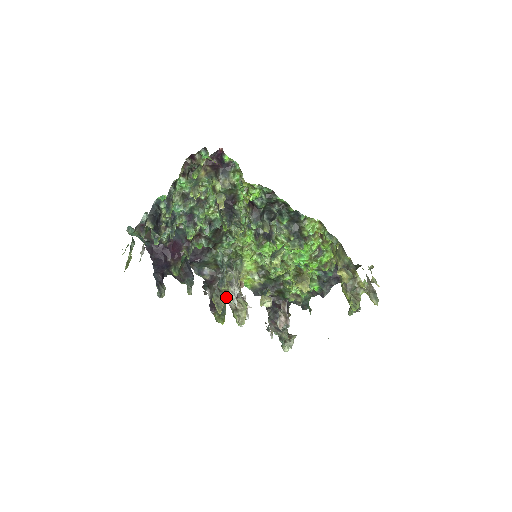
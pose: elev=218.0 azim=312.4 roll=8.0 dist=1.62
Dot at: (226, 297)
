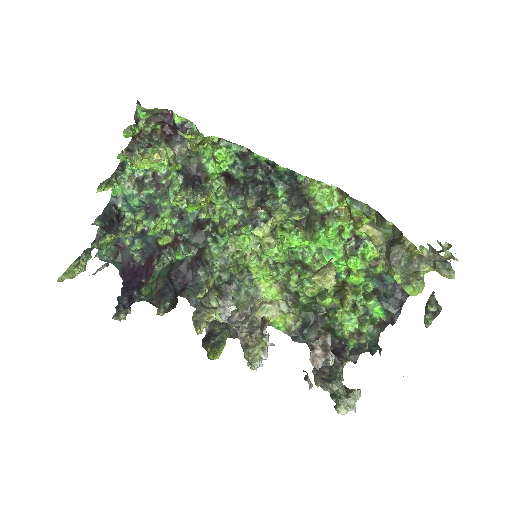
Dot at: (214, 315)
